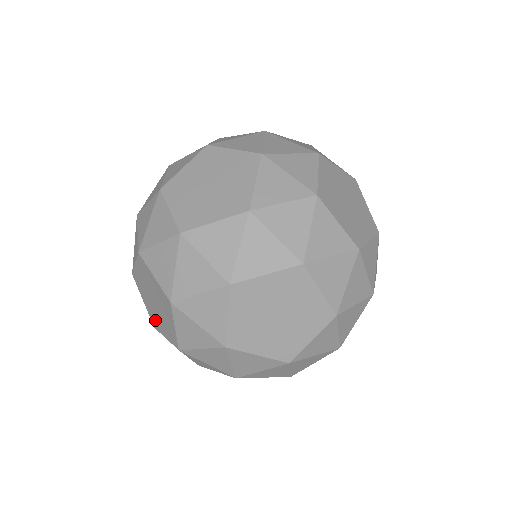
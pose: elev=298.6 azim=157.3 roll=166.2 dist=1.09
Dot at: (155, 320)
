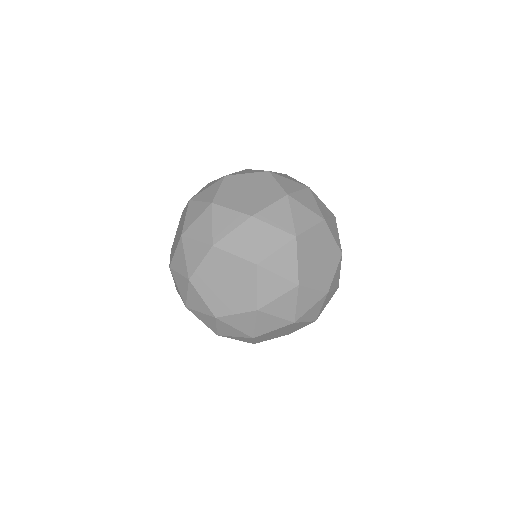
Dot at: (221, 306)
